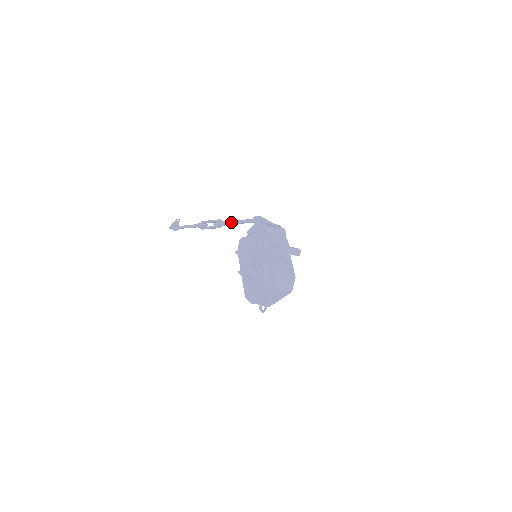
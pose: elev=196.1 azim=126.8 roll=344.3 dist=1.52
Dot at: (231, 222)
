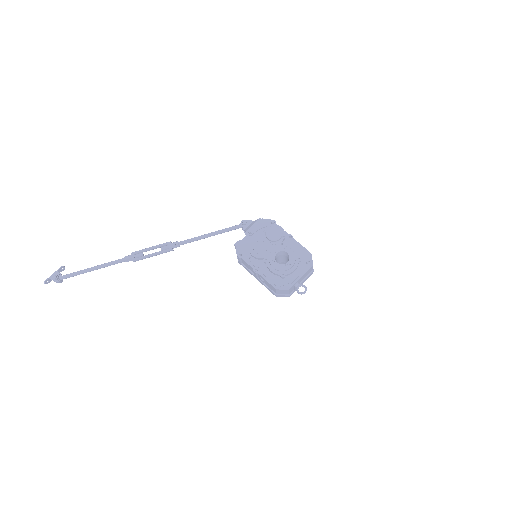
Dot at: (198, 237)
